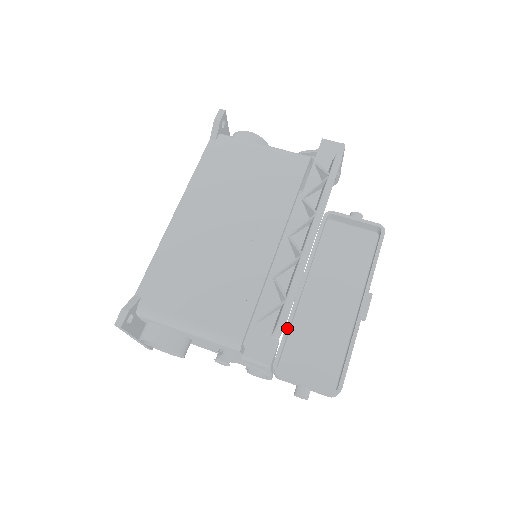
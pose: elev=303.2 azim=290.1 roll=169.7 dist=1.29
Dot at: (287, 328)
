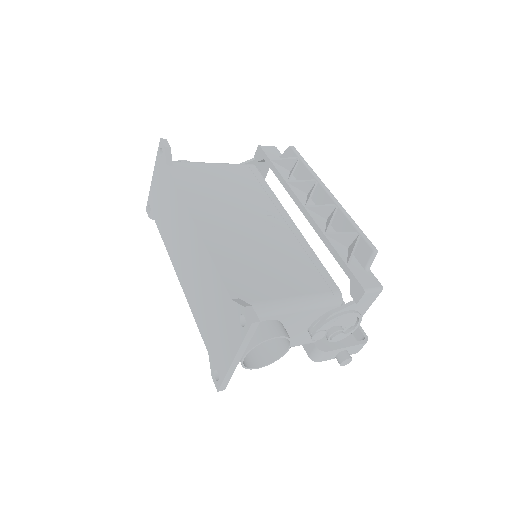
Dot at: occluded
